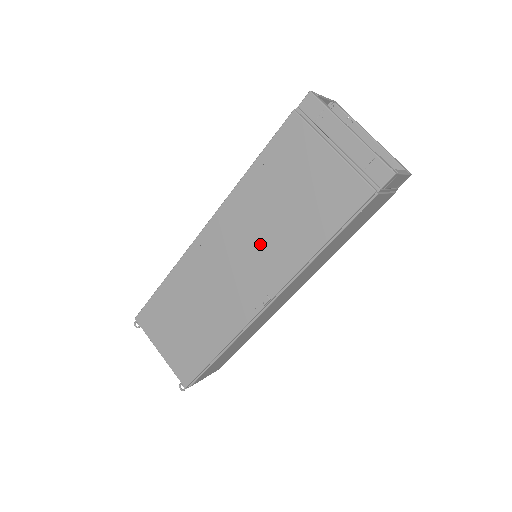
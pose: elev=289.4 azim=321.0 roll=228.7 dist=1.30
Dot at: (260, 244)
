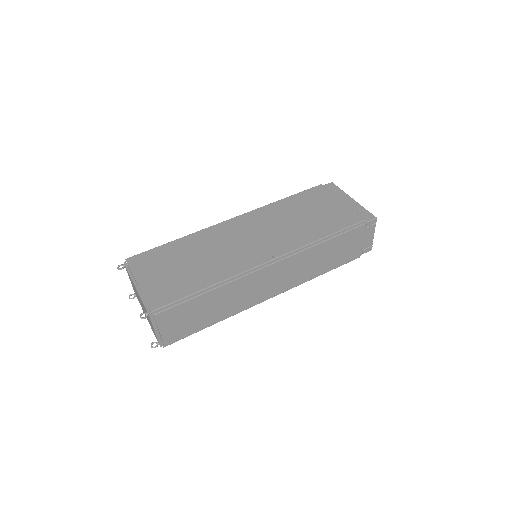
Dot at: (277, 231)
